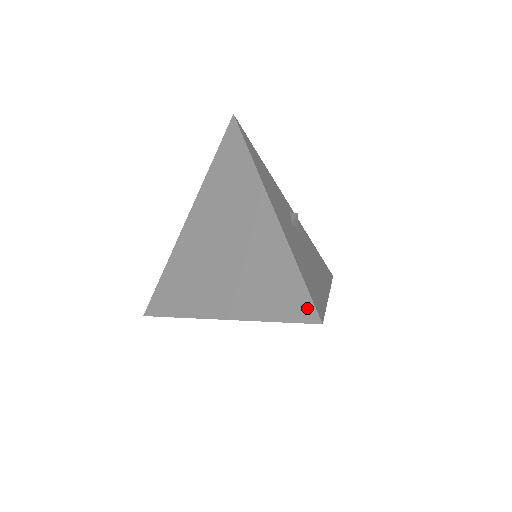
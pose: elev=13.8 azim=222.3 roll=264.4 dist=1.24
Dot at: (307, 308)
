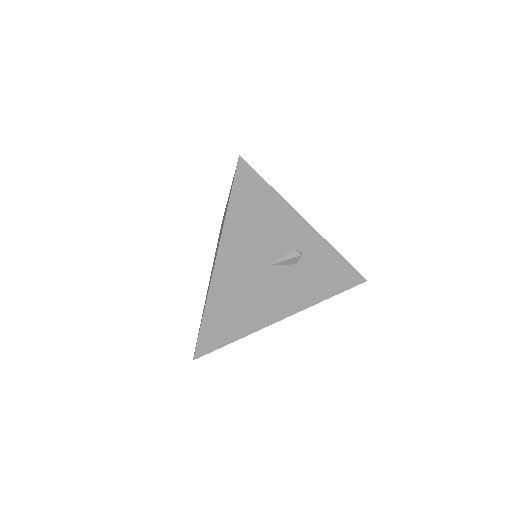
Dot at: occluded
